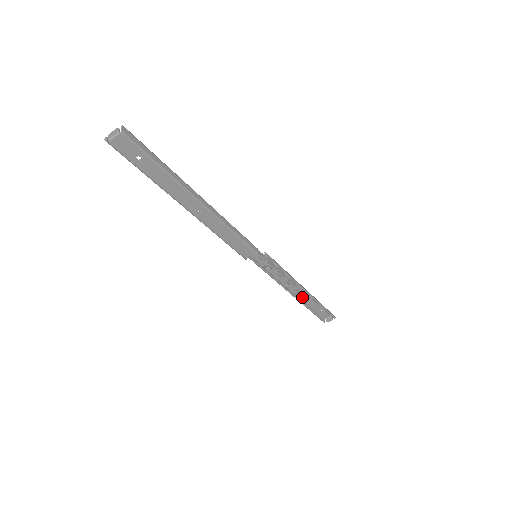
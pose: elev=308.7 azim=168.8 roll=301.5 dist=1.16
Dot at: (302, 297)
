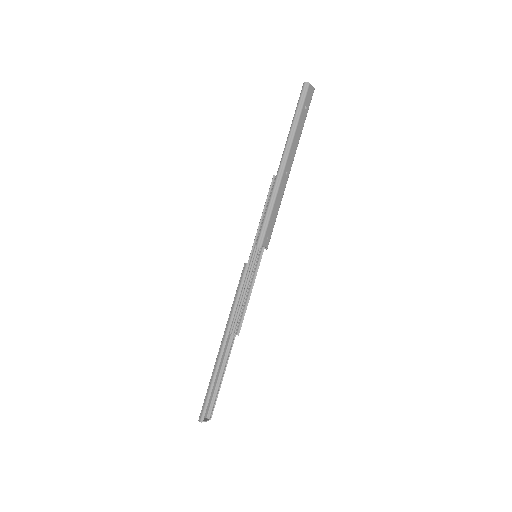
Dot at: (219, 356)
